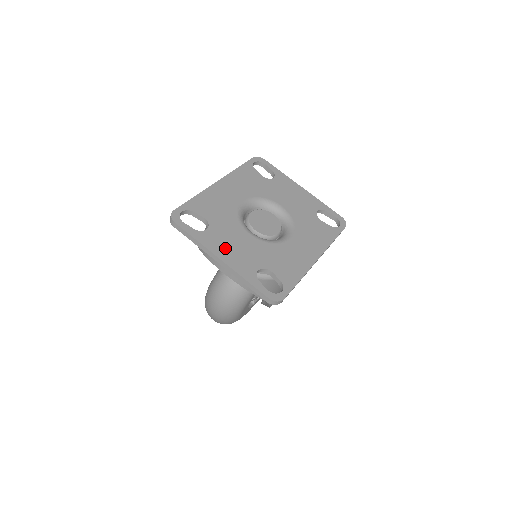
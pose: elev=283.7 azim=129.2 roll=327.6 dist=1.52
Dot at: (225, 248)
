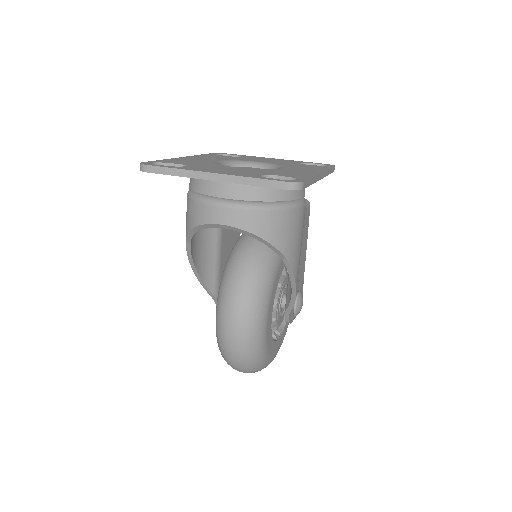
Dot at: (213, 170)
